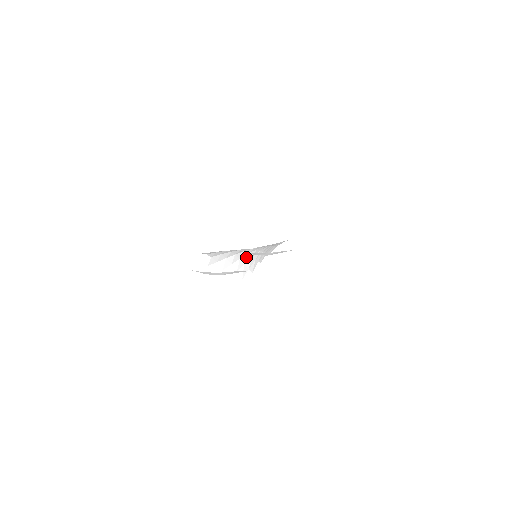
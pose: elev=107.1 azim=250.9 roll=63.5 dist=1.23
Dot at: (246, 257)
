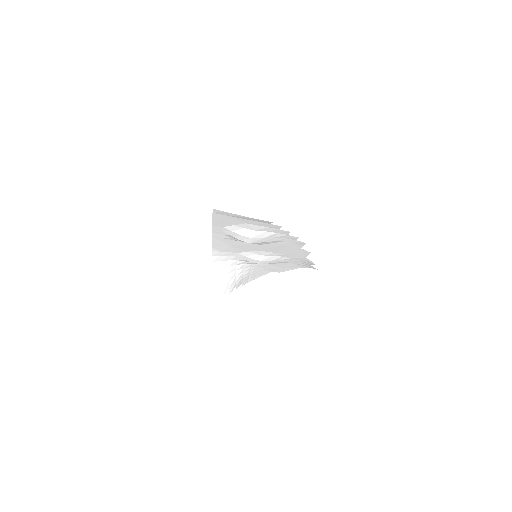
Dot at: (233, 274)
